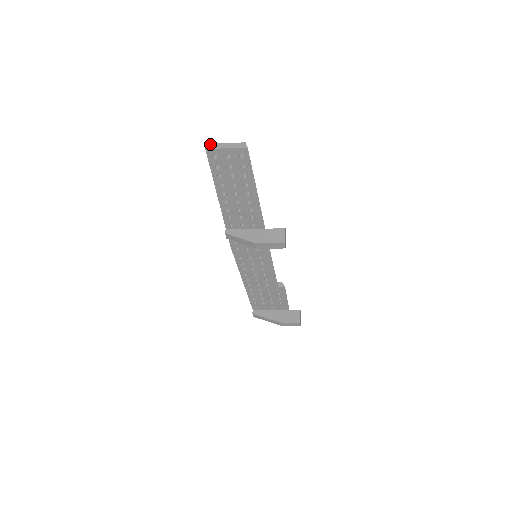
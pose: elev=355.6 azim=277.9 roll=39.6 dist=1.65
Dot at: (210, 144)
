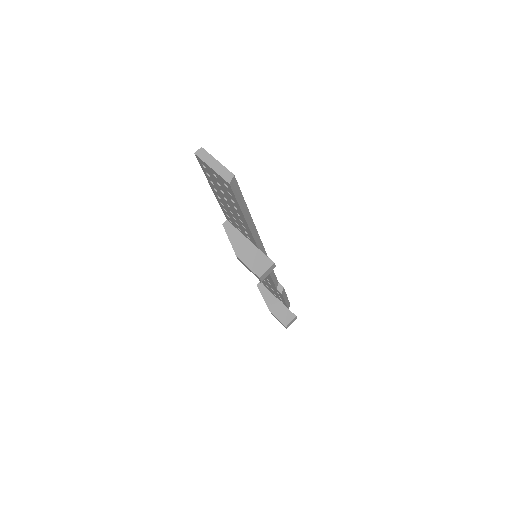
Dot at: (203, 150)
